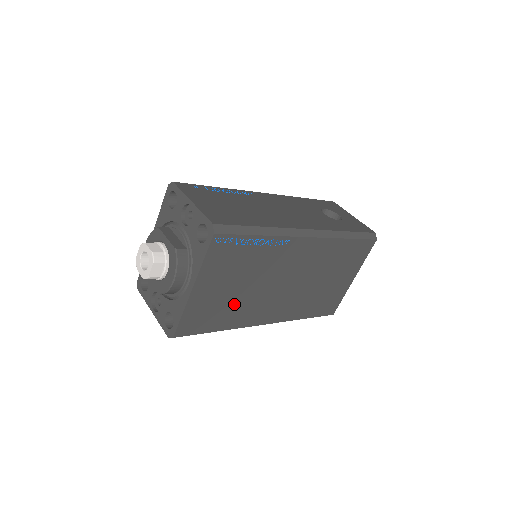
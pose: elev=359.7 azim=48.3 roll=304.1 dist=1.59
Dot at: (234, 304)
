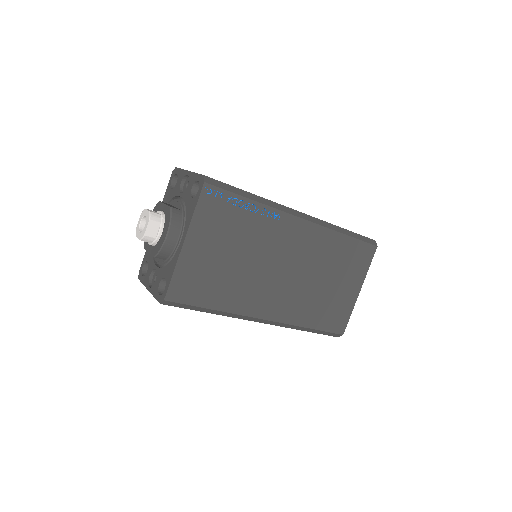
Dot at: (228, 278)
